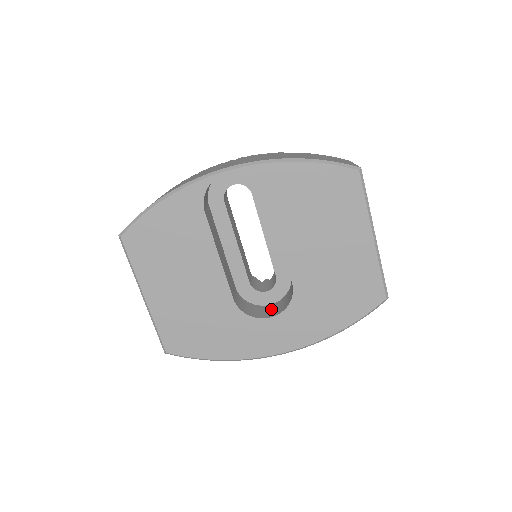
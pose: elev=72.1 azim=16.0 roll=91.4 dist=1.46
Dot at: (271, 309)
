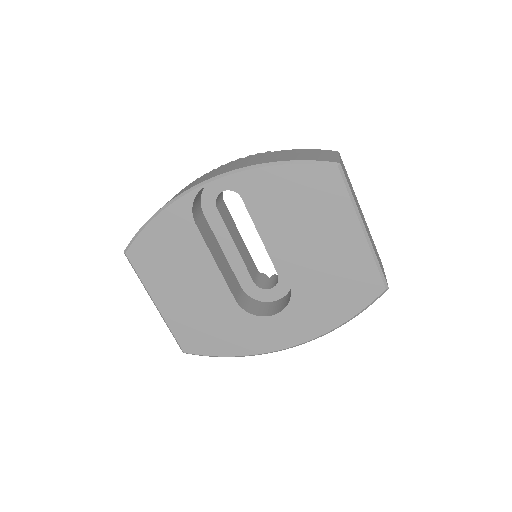
Dot at: (276, 306)
